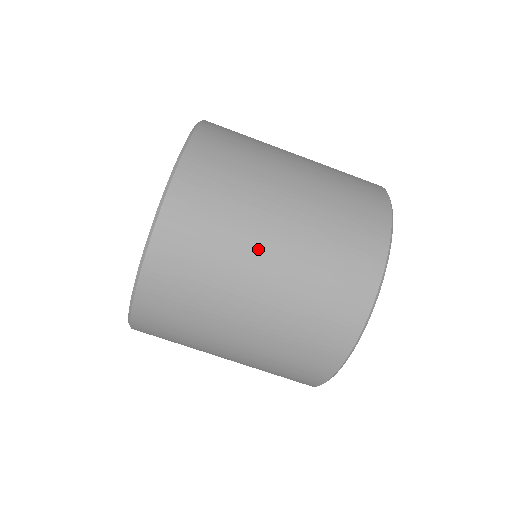
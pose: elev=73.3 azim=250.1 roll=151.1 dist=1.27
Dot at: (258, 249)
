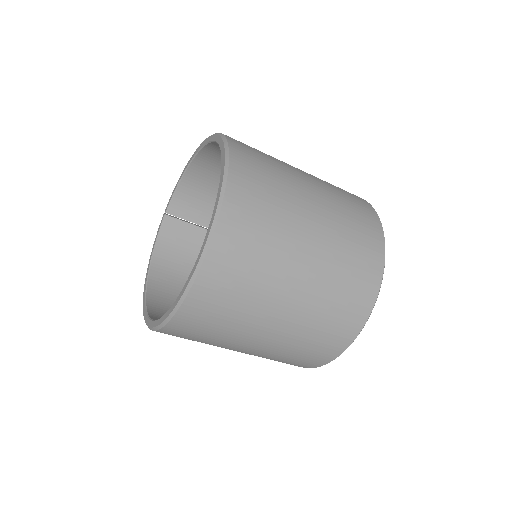
Dot at: (245, 342)
